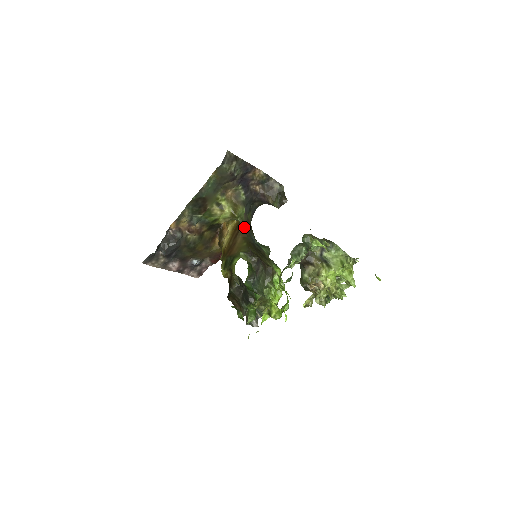
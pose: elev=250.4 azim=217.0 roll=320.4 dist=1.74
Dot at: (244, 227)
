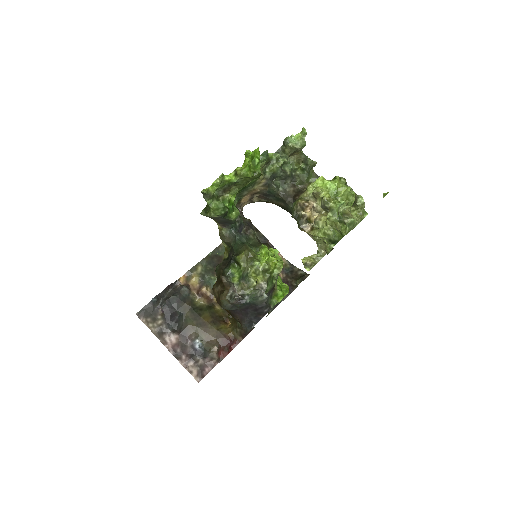
Dot at: occluded
